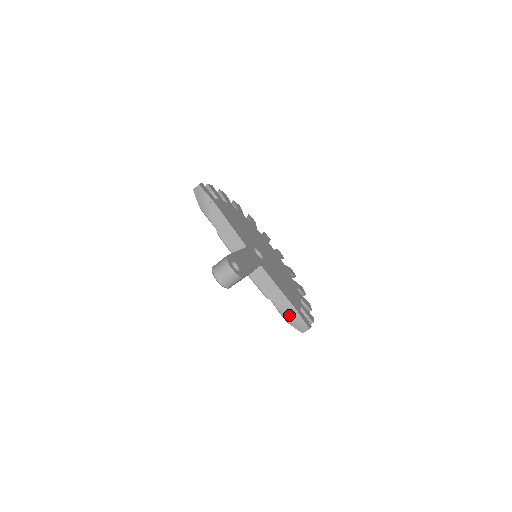
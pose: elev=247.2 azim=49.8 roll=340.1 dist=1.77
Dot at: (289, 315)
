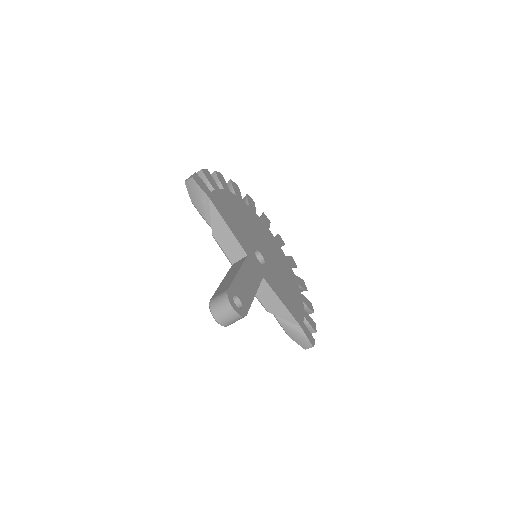
Dot at: (291, 330)
